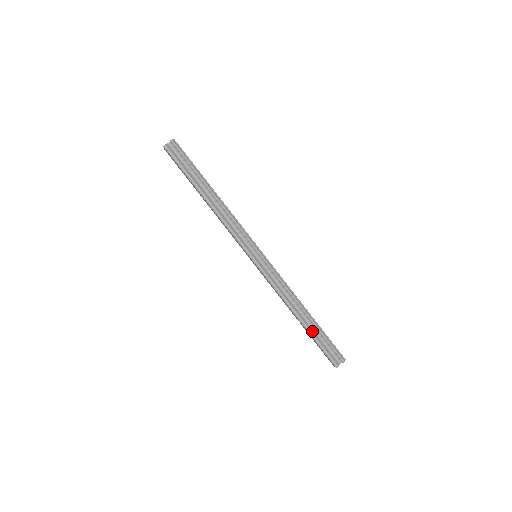
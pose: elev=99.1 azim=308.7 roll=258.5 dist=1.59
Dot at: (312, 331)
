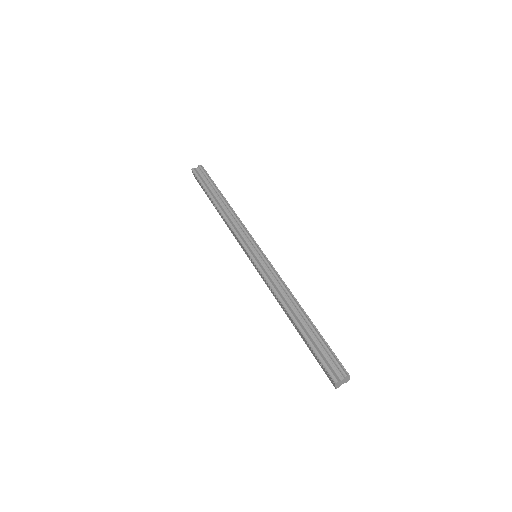
Dot at: (307, 333)
